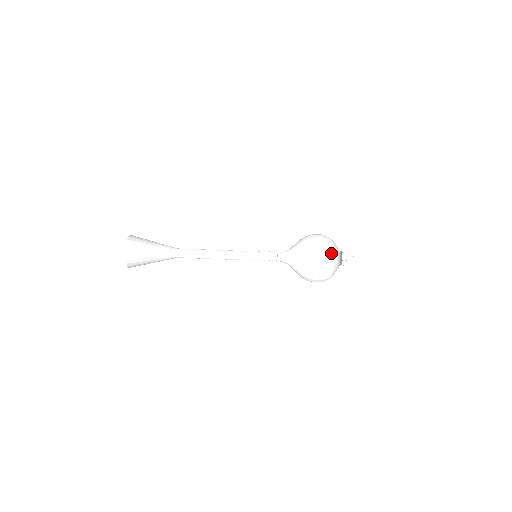
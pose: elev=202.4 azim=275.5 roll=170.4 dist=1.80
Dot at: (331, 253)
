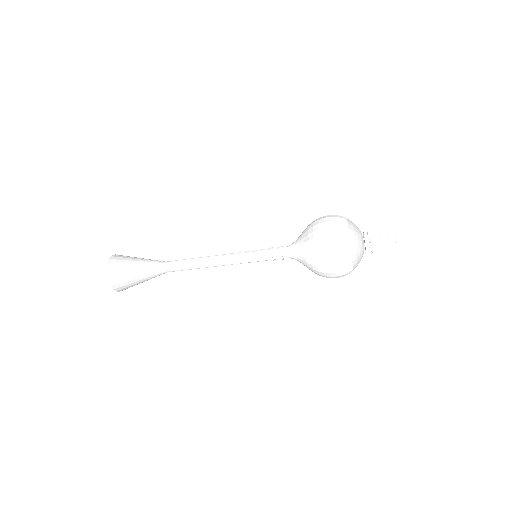
Dot at: (343, 233)
